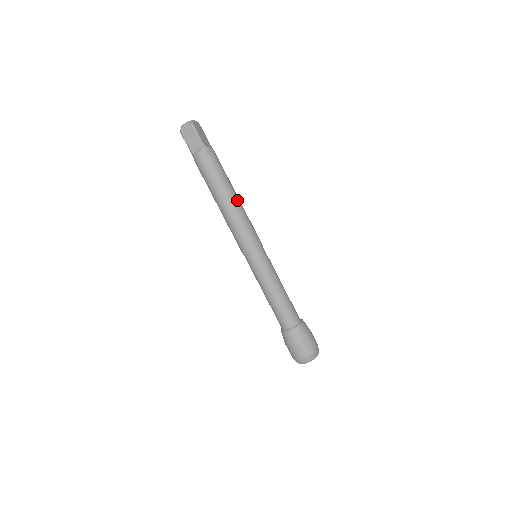
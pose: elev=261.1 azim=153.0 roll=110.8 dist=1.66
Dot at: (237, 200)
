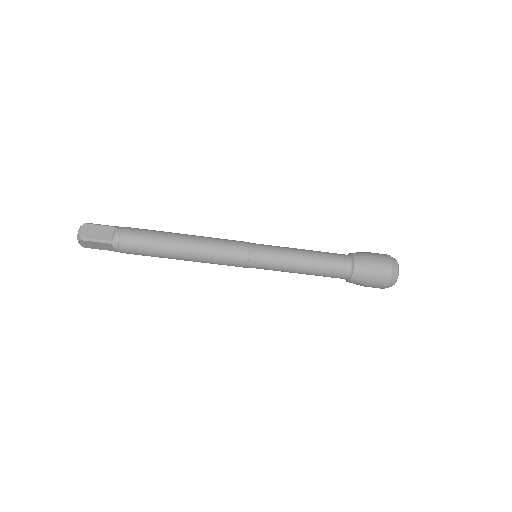
Dot at: (186, 244)
